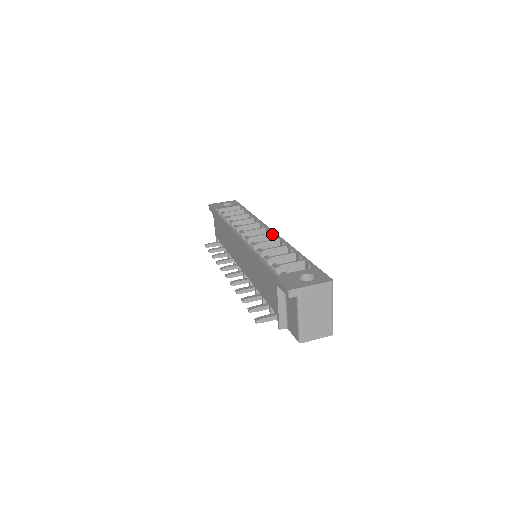
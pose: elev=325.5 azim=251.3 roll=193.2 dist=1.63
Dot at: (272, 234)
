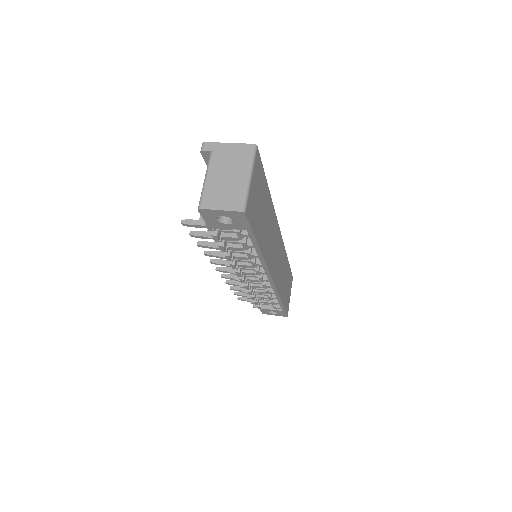
Dot at: occluded
